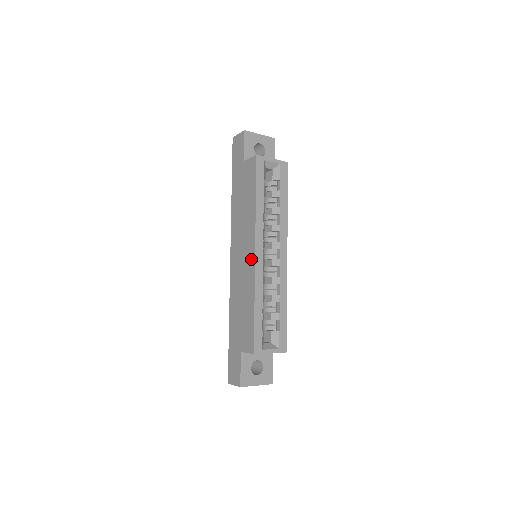
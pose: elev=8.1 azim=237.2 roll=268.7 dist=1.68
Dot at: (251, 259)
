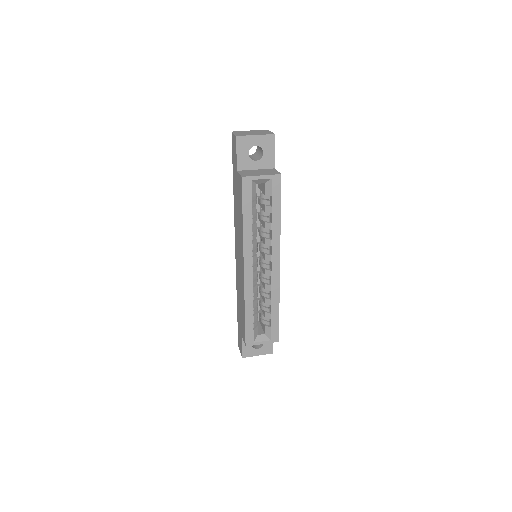
Dot at: (242, 272)
